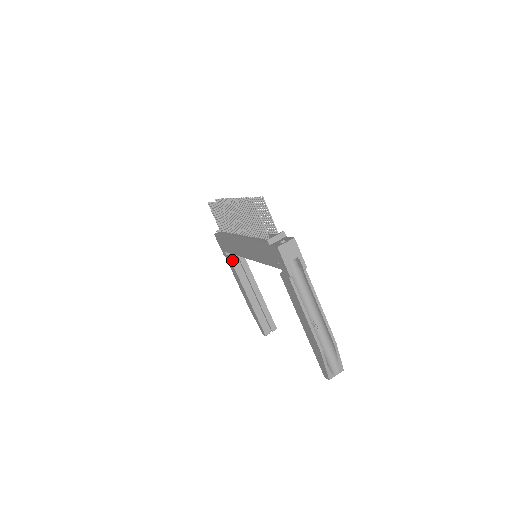
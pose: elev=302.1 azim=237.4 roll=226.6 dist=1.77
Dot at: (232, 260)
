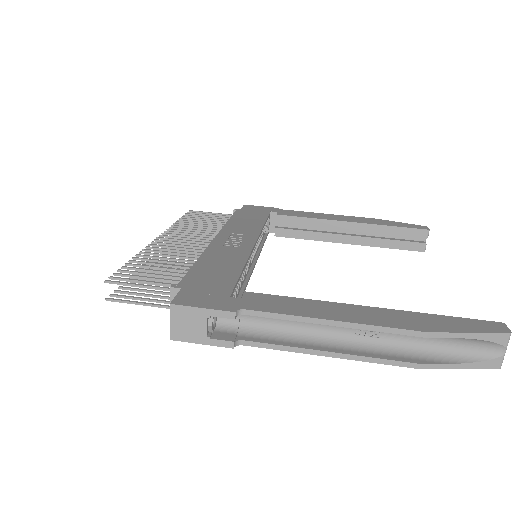
Dot at: (282, 235)
